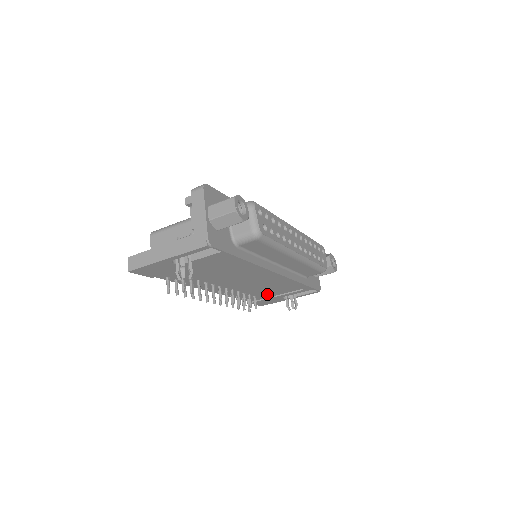
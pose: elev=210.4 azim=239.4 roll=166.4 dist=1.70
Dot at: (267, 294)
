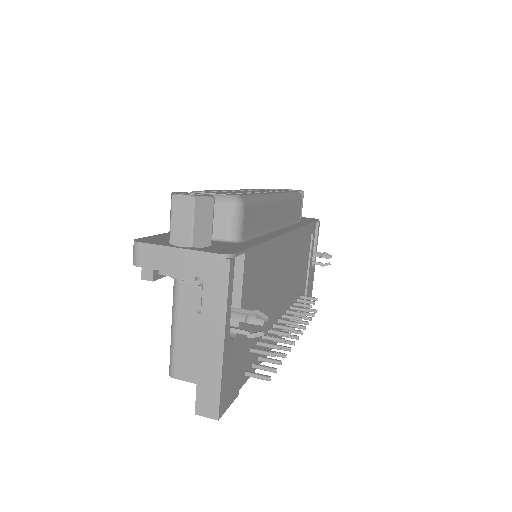
Dot at: (303, 280)
